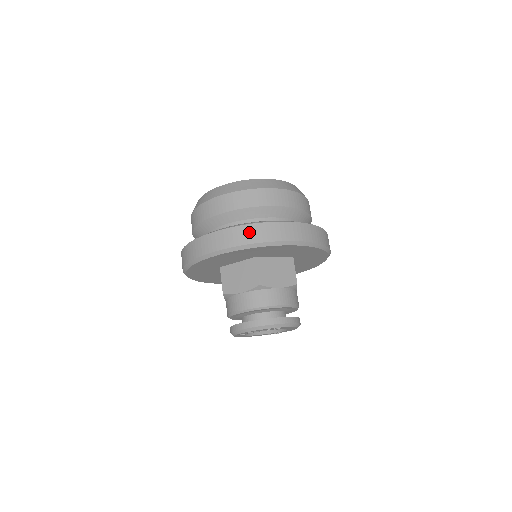
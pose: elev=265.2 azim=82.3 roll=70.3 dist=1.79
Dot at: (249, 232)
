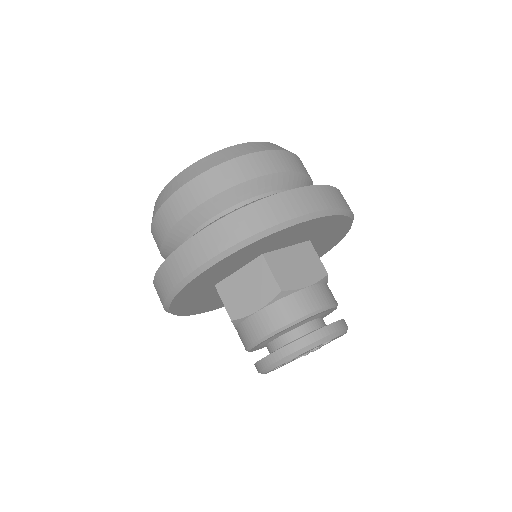
Dot at: (247, 218)
